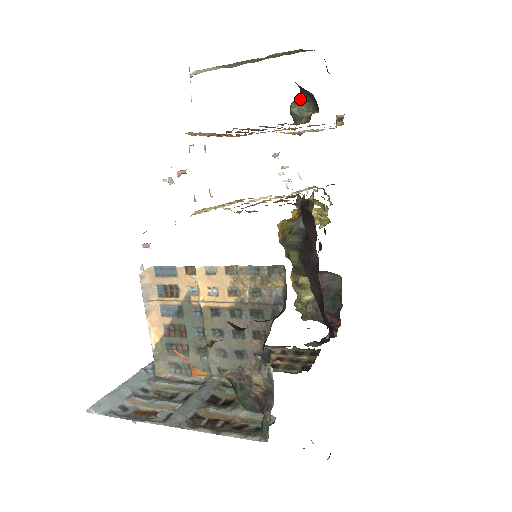
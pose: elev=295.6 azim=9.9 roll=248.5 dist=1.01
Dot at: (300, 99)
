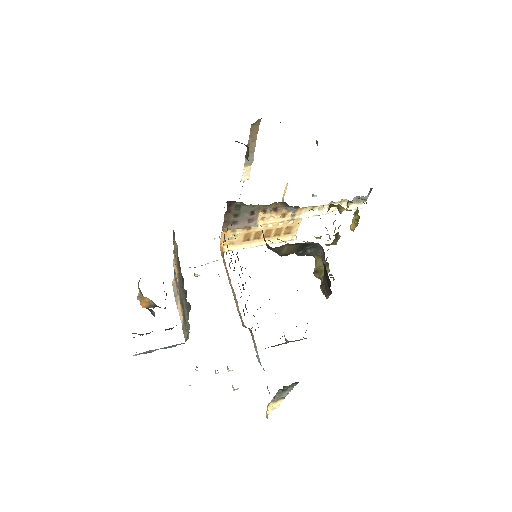
Dot at: occluded
